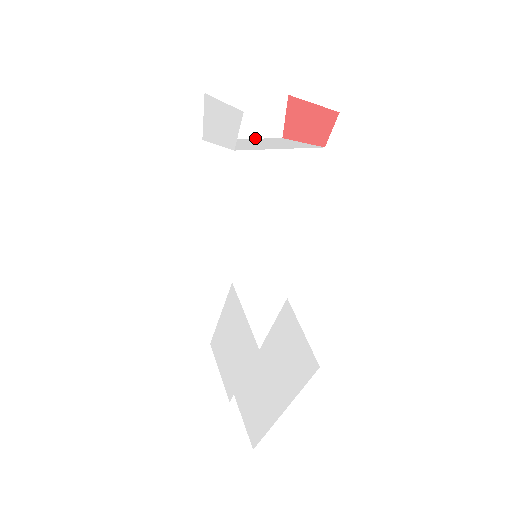
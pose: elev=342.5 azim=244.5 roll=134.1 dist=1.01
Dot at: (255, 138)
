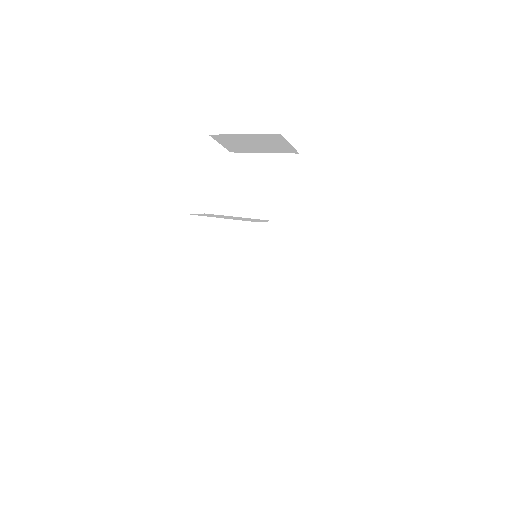
Dot at: (273, 152)
